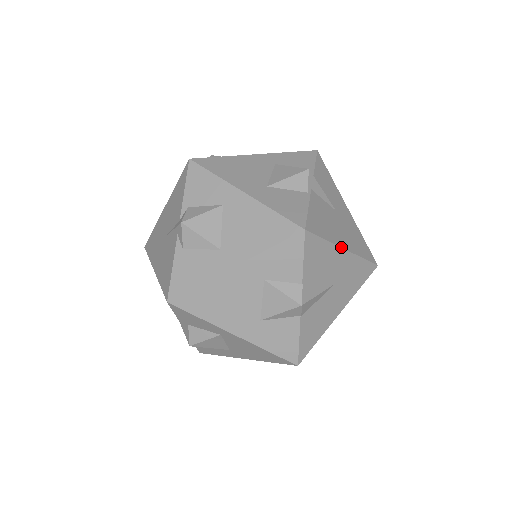
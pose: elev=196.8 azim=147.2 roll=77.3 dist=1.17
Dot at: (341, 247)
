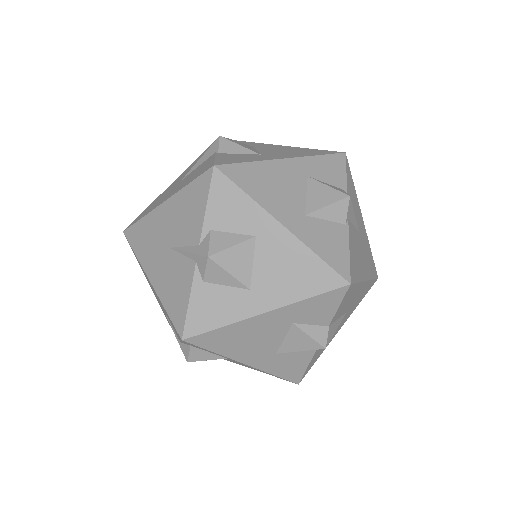
Dot at: (365, 281)
